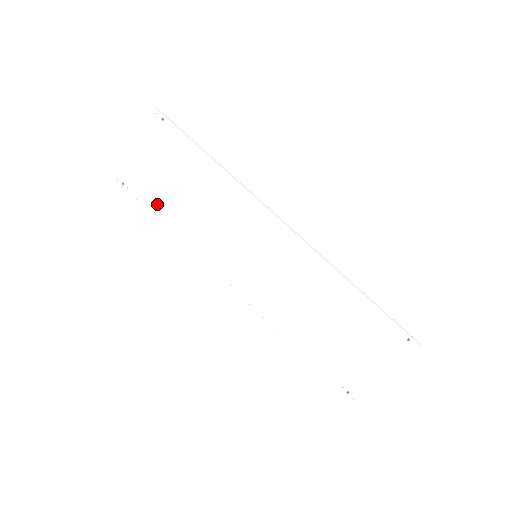
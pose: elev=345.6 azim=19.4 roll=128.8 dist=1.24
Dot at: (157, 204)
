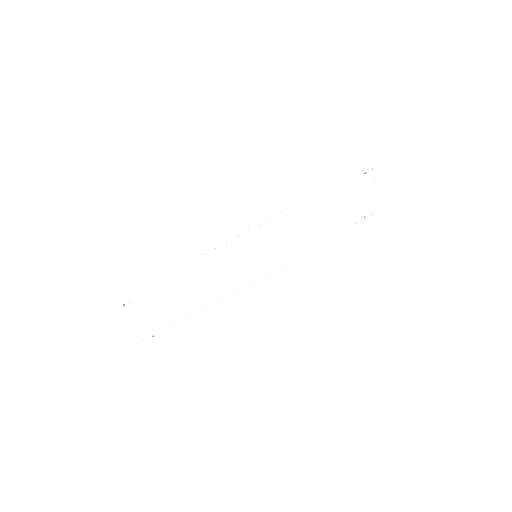
Dot at: (181, 315)
